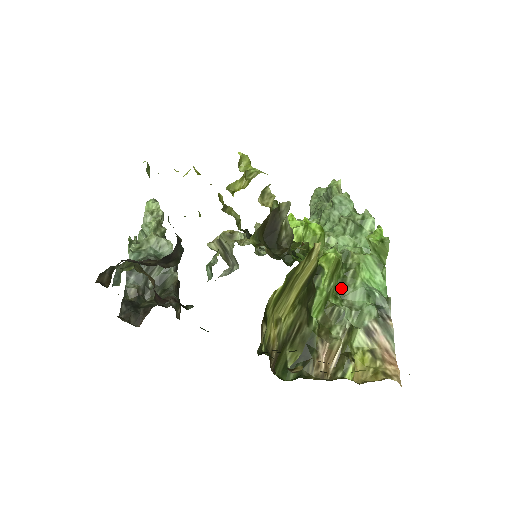
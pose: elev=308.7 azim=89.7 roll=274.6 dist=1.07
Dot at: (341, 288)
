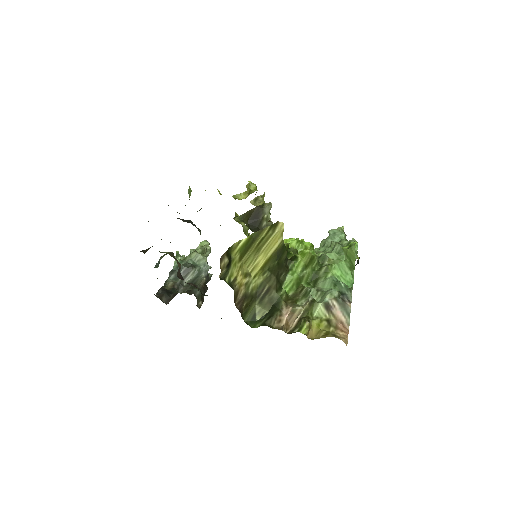
Dot at: (314, 279)
